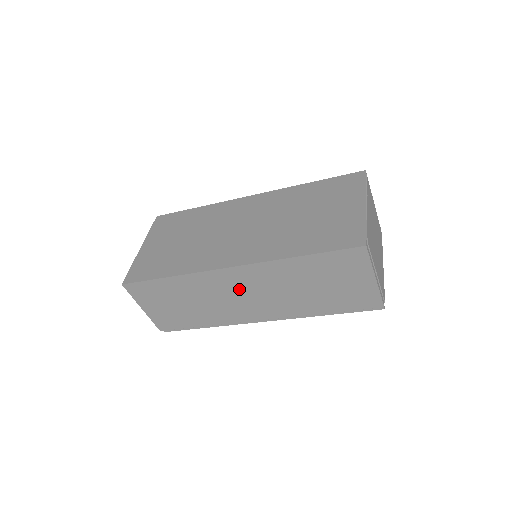
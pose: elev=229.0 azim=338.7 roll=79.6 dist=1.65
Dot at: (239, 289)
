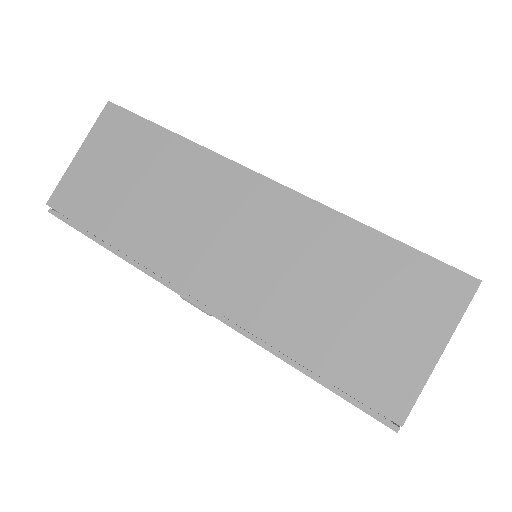
Dot at: (234, 219)
